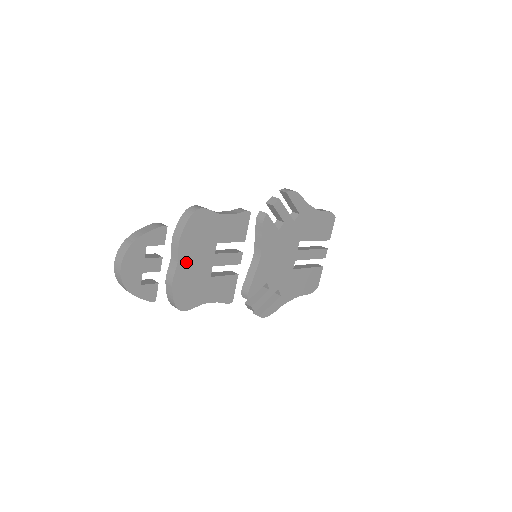
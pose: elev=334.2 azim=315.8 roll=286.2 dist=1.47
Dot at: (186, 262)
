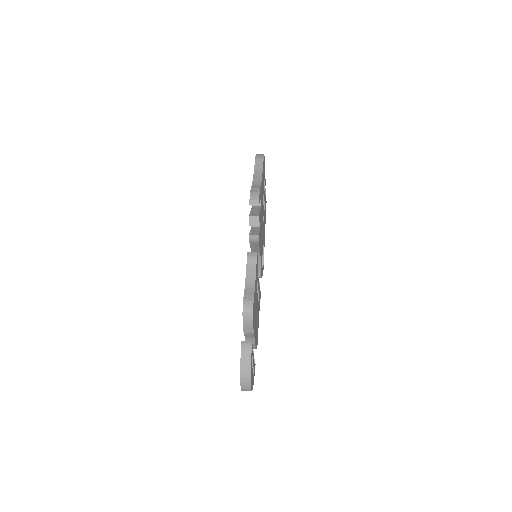
Dot at: (255, 330)
